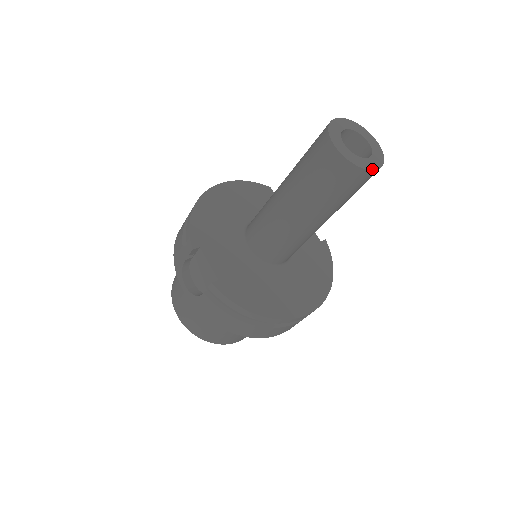
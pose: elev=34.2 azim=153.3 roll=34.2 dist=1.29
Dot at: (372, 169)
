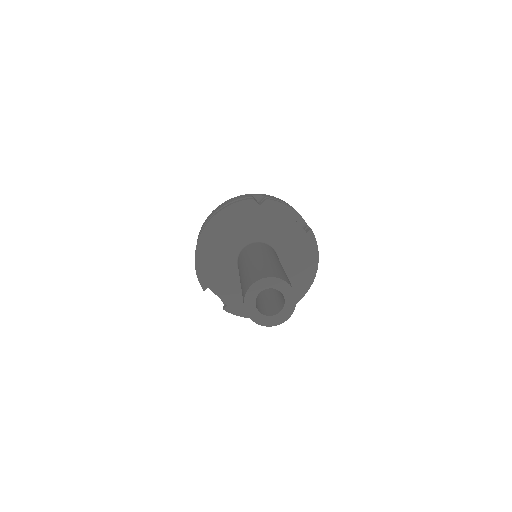
Dot at: (283, 321)
